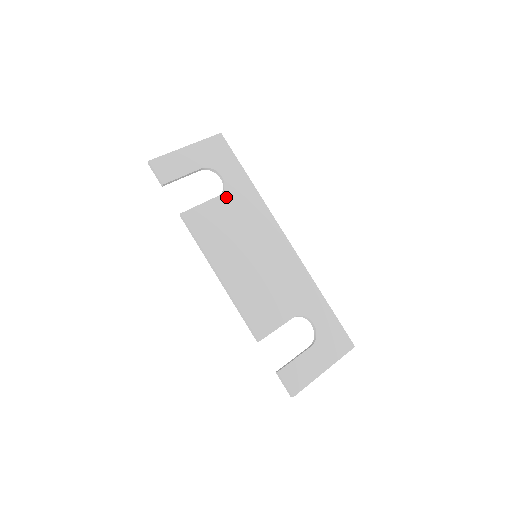
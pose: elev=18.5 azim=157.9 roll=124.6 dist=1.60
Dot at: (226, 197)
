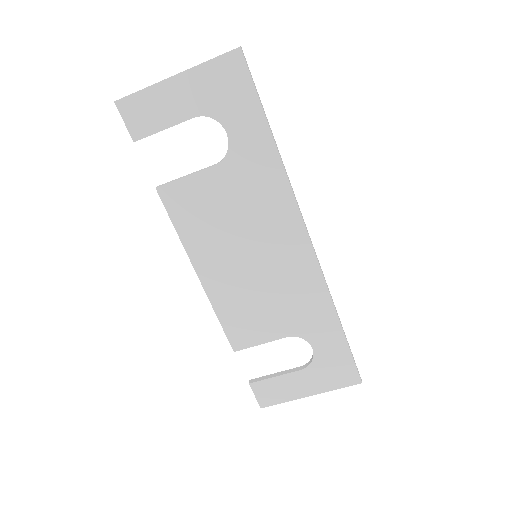
Dot at: (227, 168)
